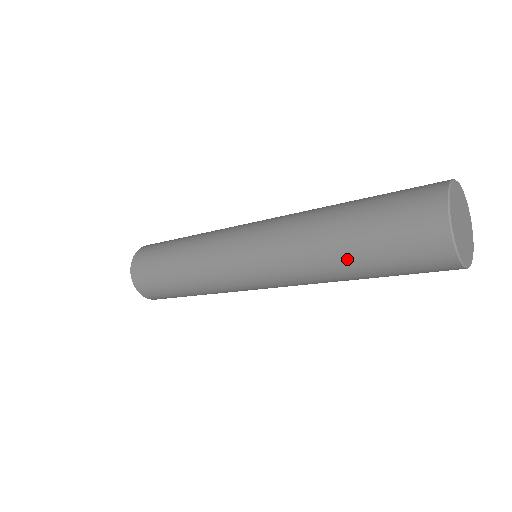
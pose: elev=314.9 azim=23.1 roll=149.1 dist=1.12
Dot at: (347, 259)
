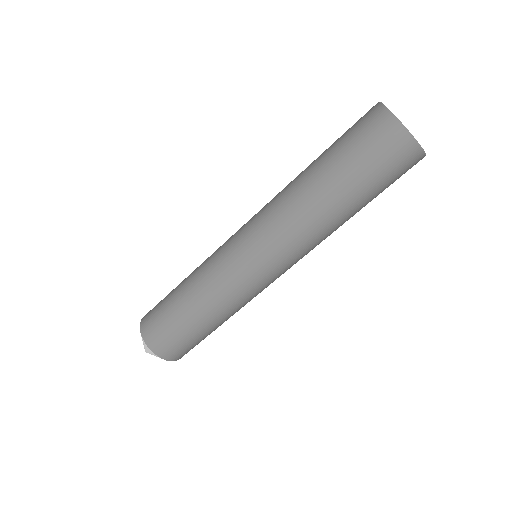
Dot at: (337, 194)
